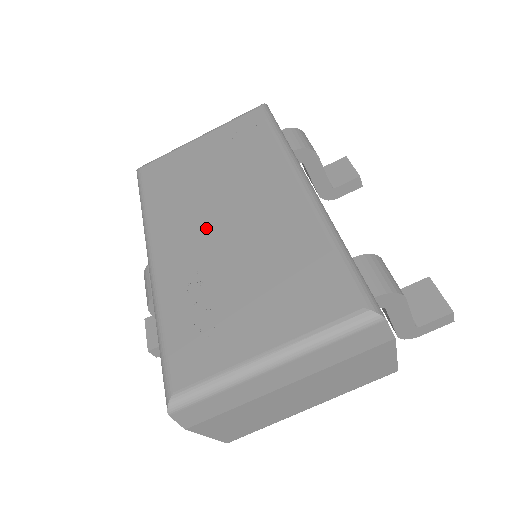
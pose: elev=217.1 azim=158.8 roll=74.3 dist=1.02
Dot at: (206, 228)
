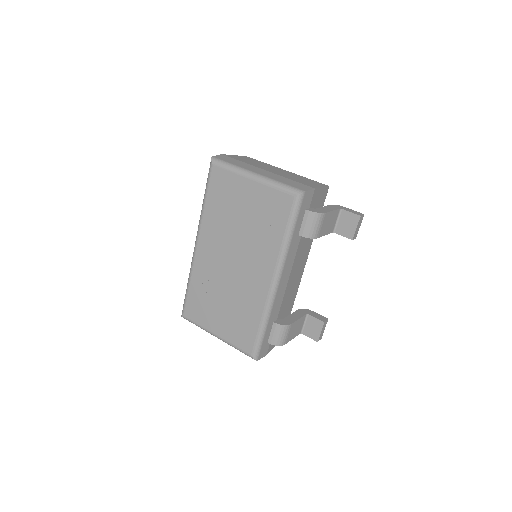
Dot at: (223, 258)
